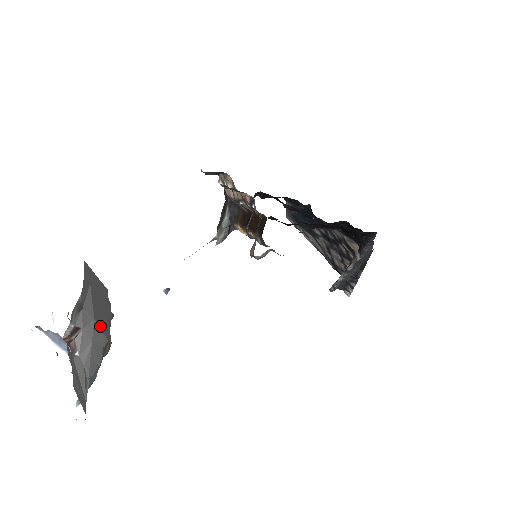
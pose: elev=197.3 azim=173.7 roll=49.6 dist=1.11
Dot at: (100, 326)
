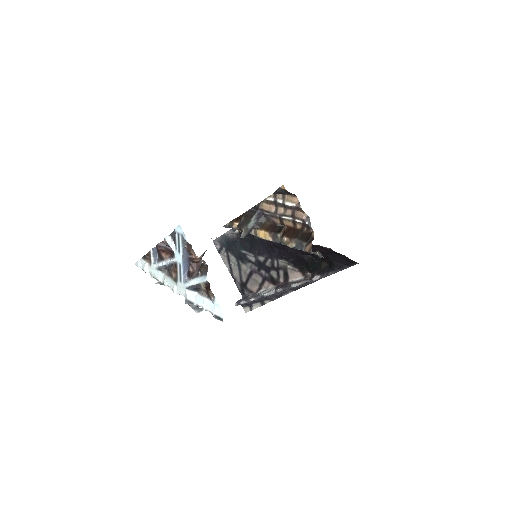
Dot at: occluded
